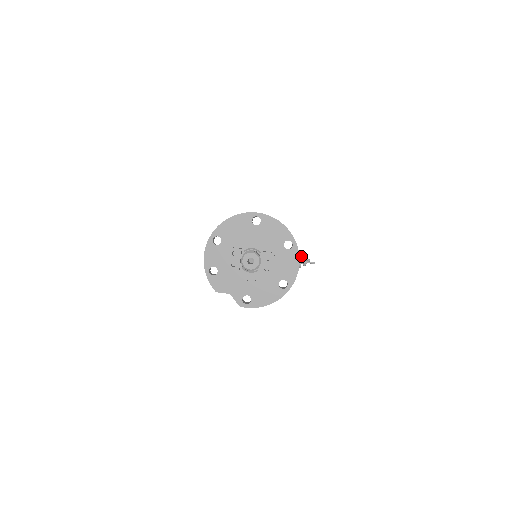
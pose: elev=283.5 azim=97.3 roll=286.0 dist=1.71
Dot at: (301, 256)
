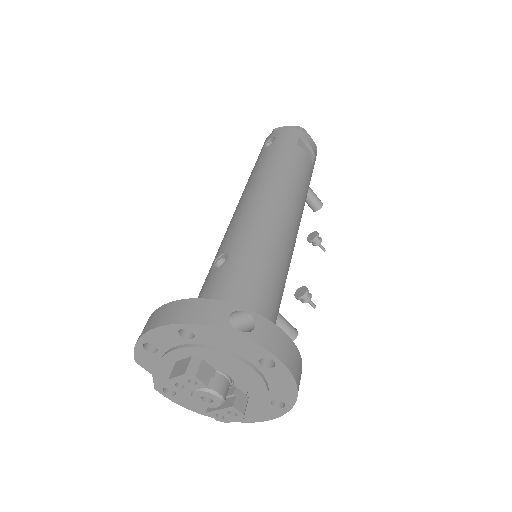
Dot at: (320, 242)
